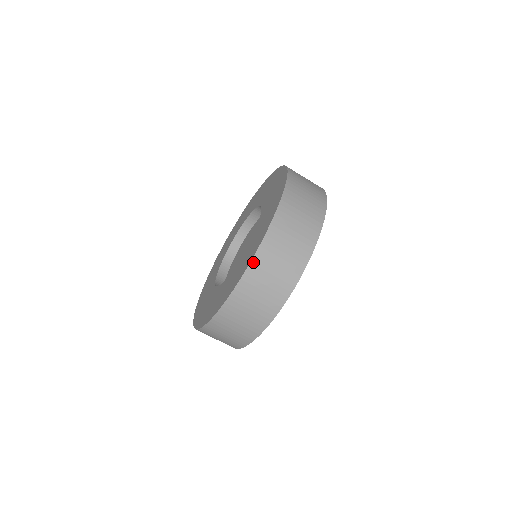
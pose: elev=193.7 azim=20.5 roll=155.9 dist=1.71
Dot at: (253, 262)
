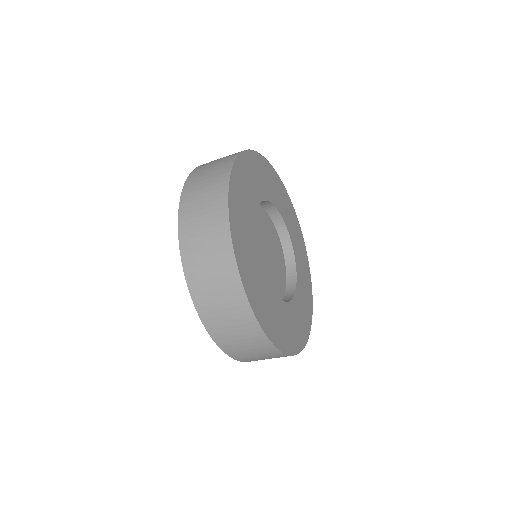
Dot at: (182, 198)
